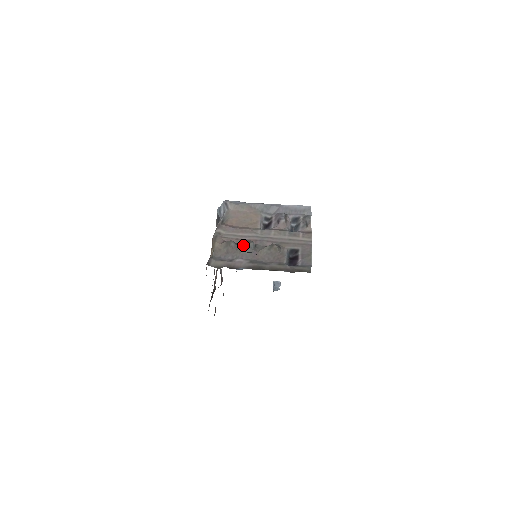
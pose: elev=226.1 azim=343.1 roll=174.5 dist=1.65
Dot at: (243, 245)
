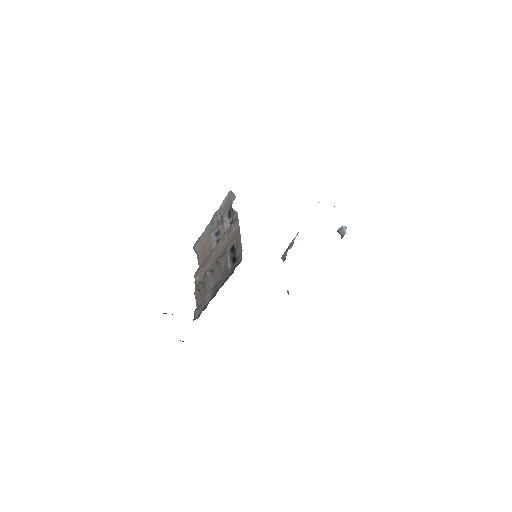
Dot at: (204, 280)
